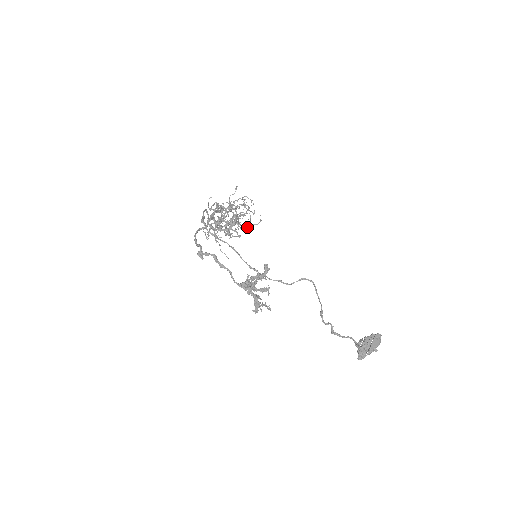
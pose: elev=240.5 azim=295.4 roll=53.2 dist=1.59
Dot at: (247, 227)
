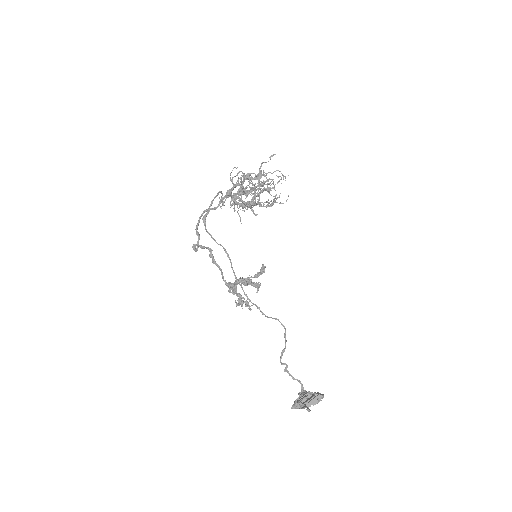
Dot at: (267, 206)
